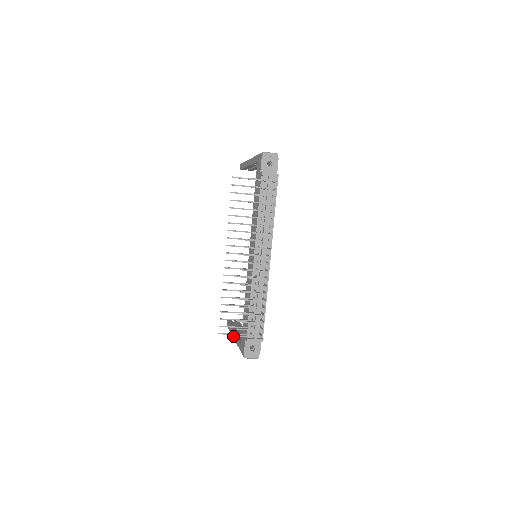
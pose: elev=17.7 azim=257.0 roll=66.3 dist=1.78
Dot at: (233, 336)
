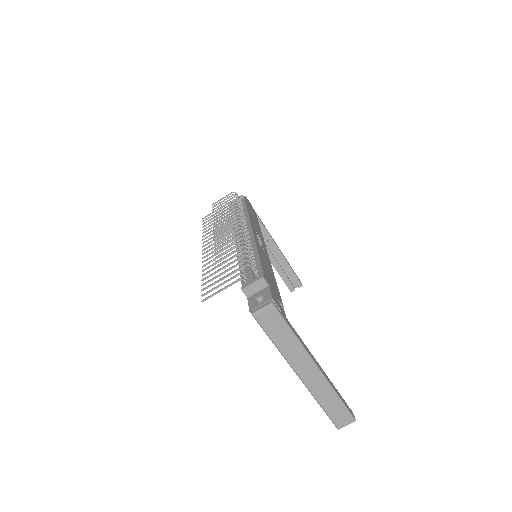
Dot at: occluded
